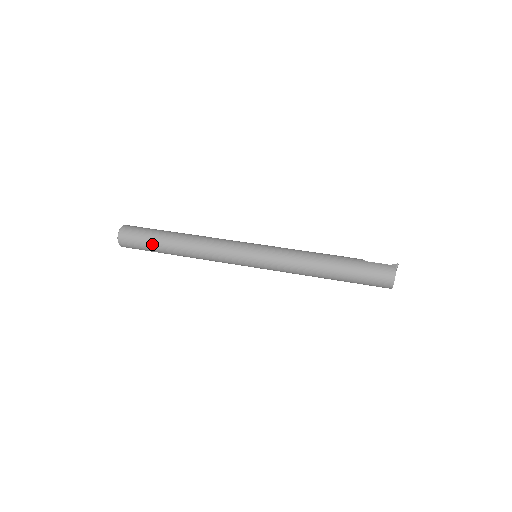
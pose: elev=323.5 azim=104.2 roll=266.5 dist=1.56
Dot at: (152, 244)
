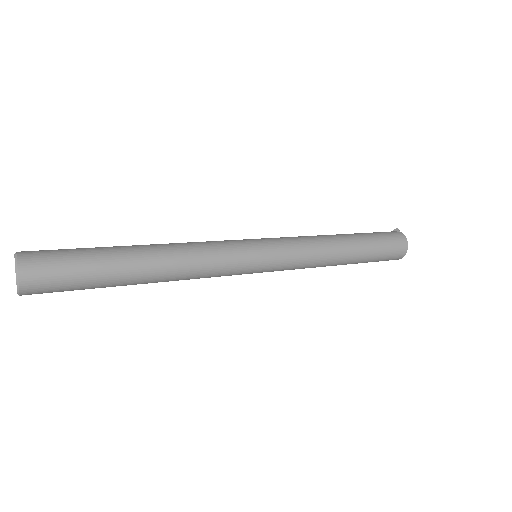
Dot at: (96, 264)
